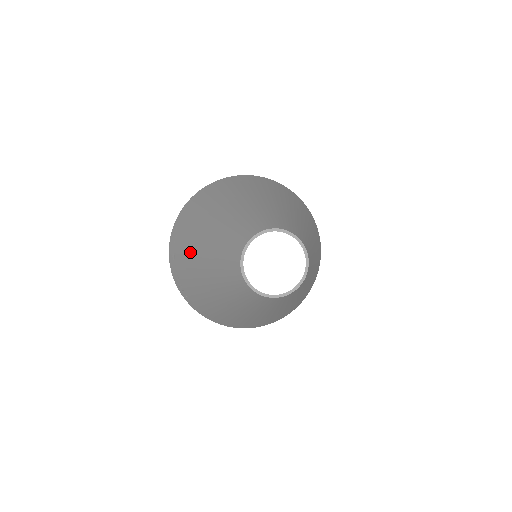
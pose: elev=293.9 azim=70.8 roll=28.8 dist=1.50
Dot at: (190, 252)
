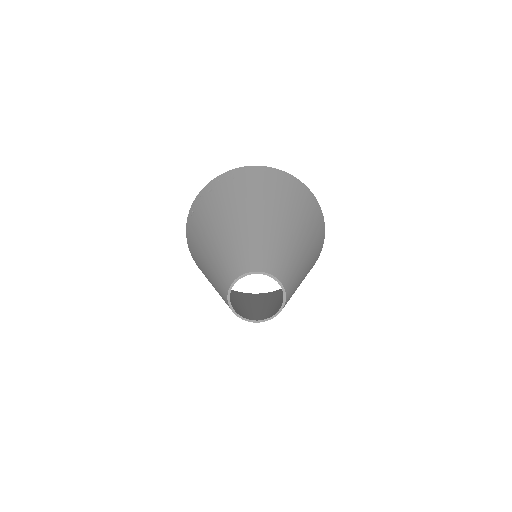
Dot at: (222, 210)
